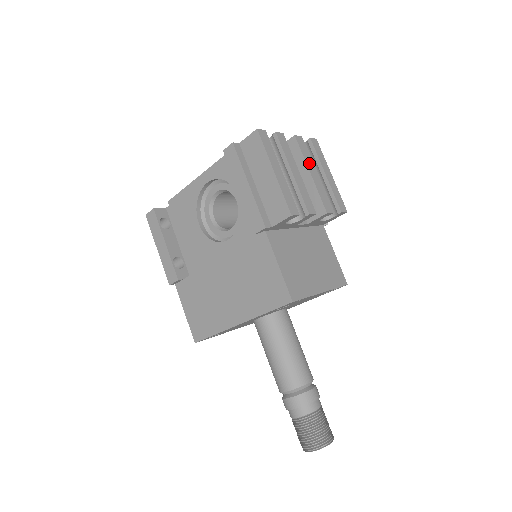
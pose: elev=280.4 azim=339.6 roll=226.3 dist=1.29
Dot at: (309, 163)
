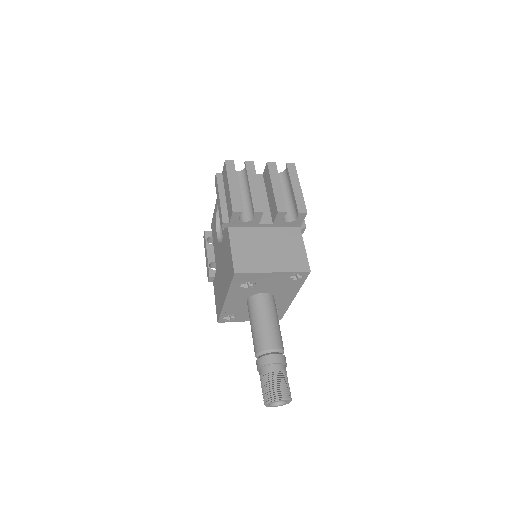
Dot at: (274, 179)
